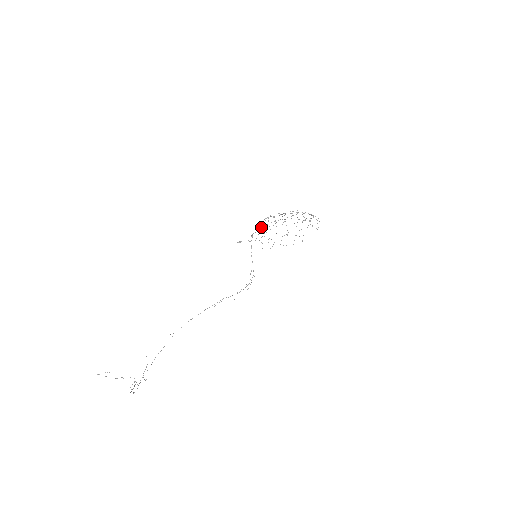
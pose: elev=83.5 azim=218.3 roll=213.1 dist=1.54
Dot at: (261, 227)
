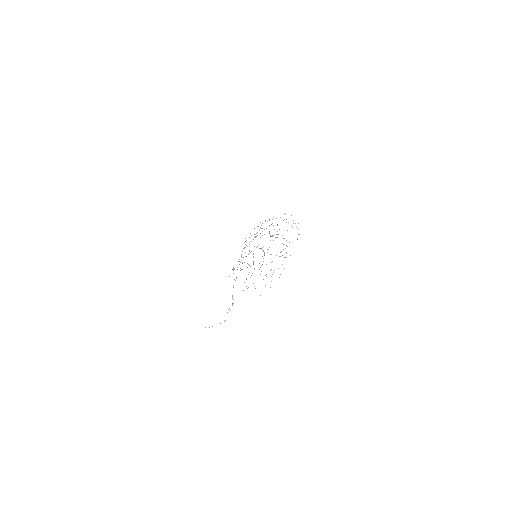
Dot at: (246, 245)
